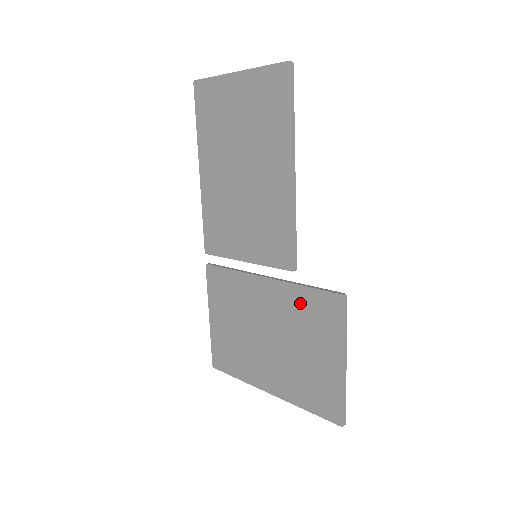
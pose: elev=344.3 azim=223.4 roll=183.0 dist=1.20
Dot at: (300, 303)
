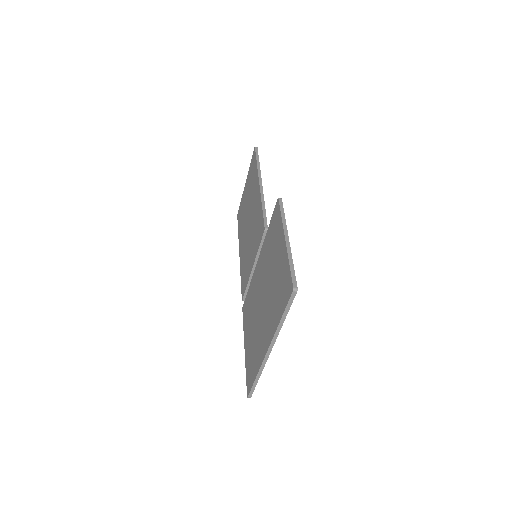
Dot at: (268, 242)
